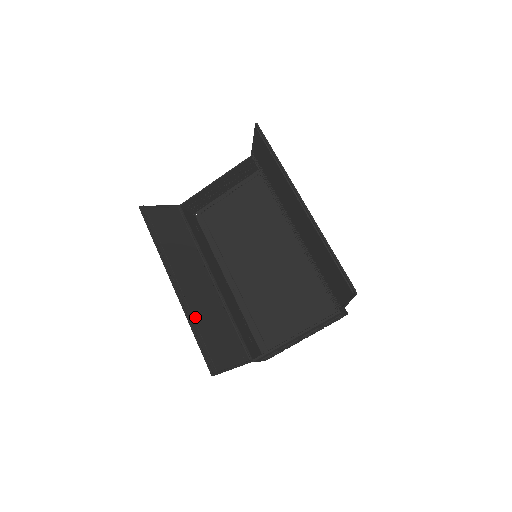
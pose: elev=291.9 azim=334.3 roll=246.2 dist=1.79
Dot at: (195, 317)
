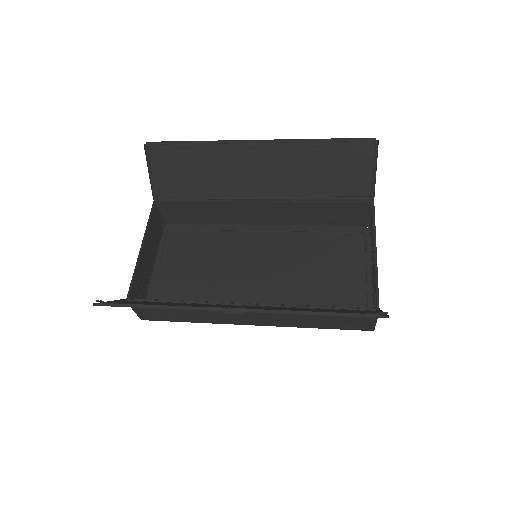
Dot at: occluded
